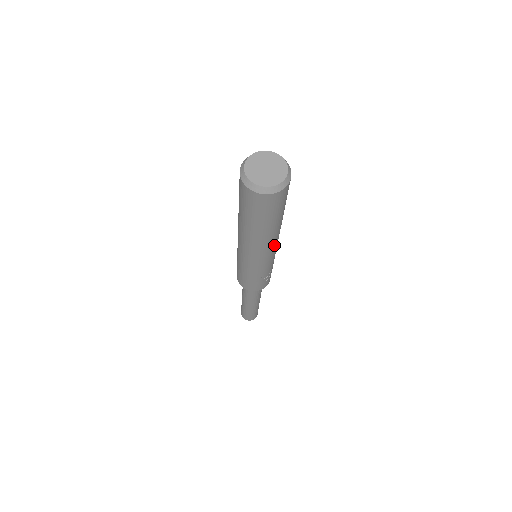
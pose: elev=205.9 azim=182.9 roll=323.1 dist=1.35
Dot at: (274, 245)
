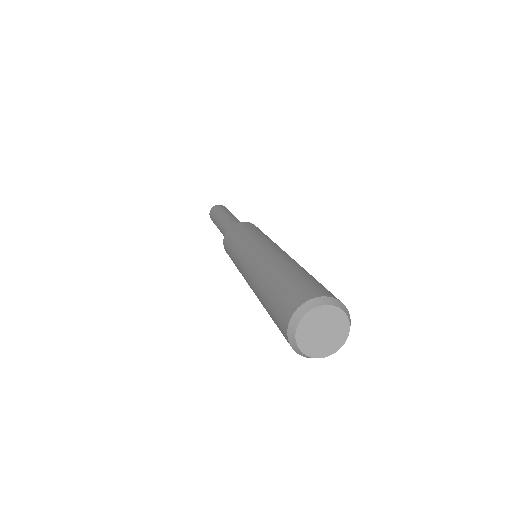
Dot at: occluded
